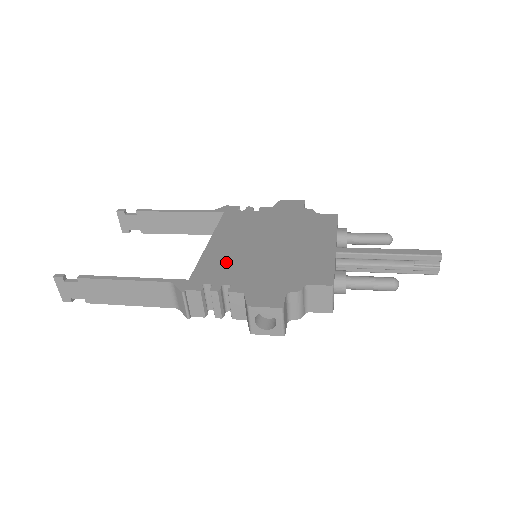
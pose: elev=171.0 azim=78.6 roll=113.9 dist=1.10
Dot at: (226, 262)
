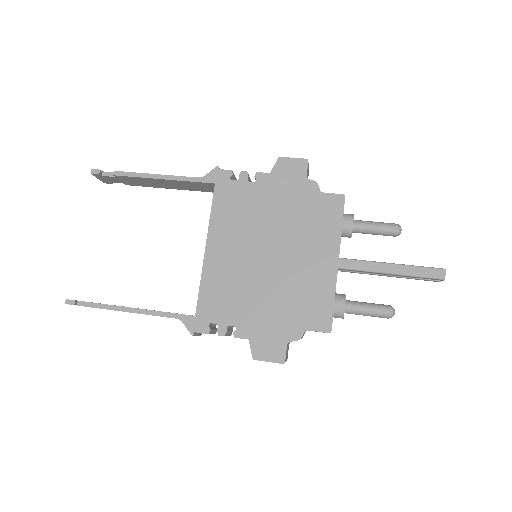
Dot at: (227, 288)
